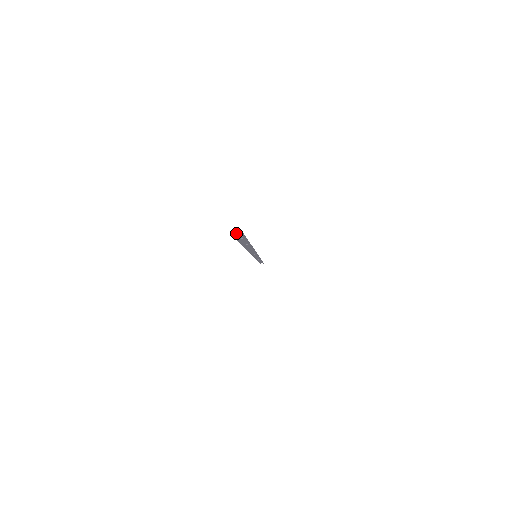
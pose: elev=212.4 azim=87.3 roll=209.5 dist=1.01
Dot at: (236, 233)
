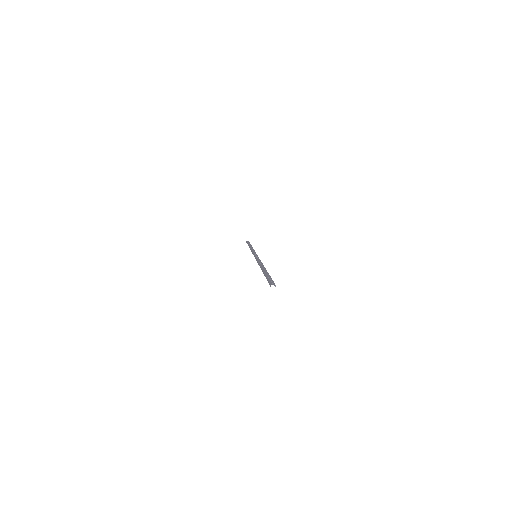
Dot at: occluded
